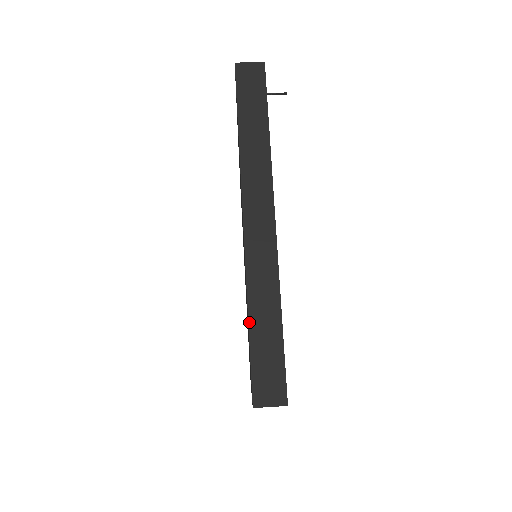
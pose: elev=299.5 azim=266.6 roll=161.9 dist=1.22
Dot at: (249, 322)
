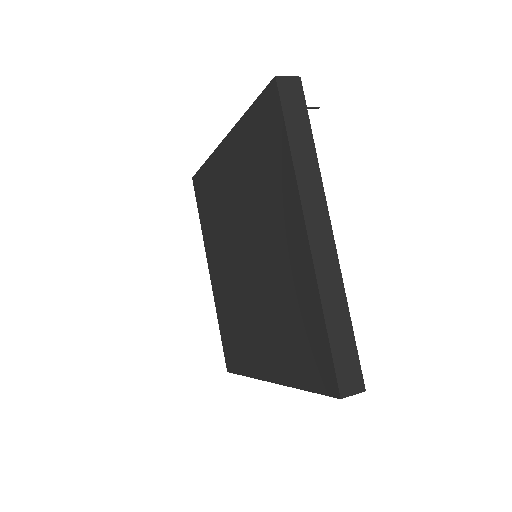
Dot at: (326, 324)
